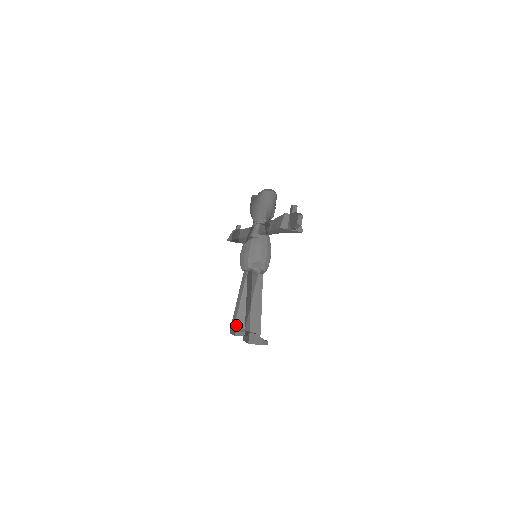
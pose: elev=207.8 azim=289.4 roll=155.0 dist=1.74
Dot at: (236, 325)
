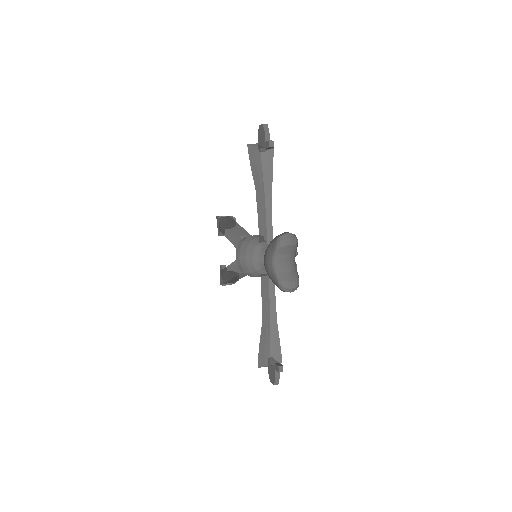
Dot at: occluded
